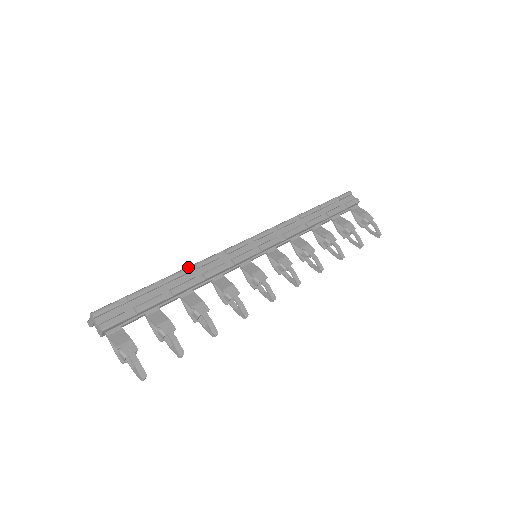
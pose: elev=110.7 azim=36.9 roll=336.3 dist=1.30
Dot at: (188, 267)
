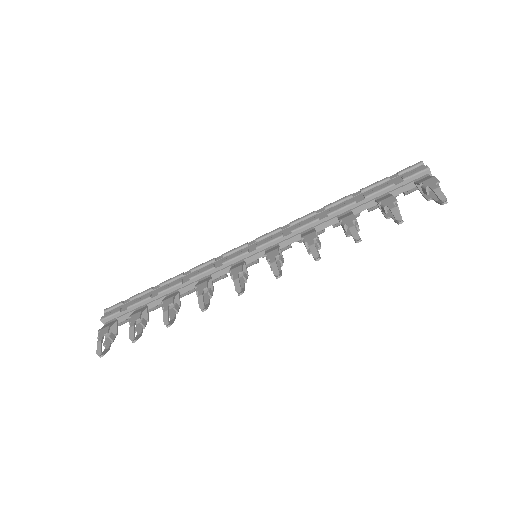
Dot at: (185, 272)
